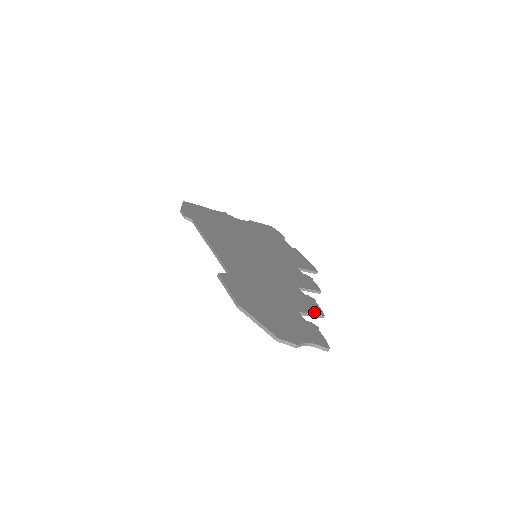
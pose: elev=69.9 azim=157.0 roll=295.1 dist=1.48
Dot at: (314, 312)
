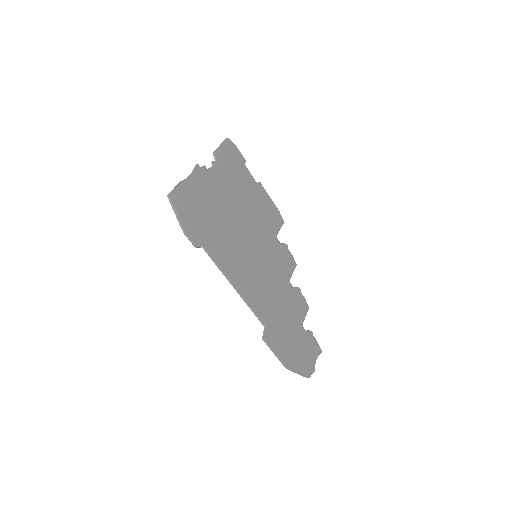
Dot at: (306, 312)
